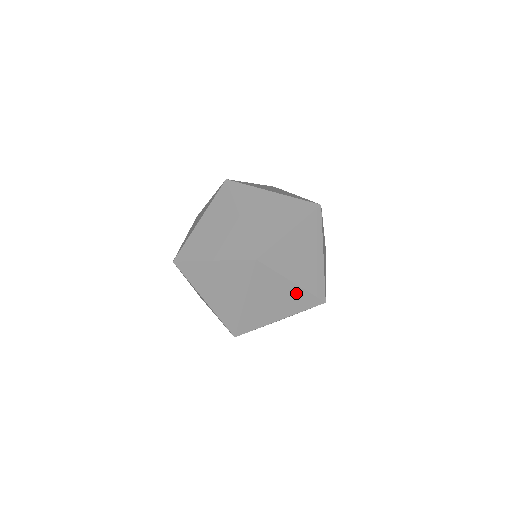
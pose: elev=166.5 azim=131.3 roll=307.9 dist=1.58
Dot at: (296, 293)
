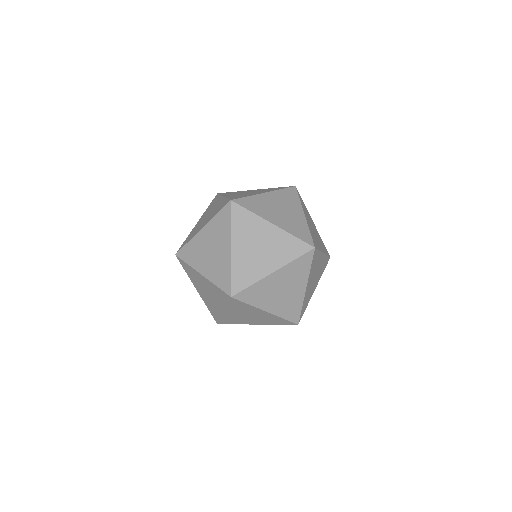
Dot at: occluded
